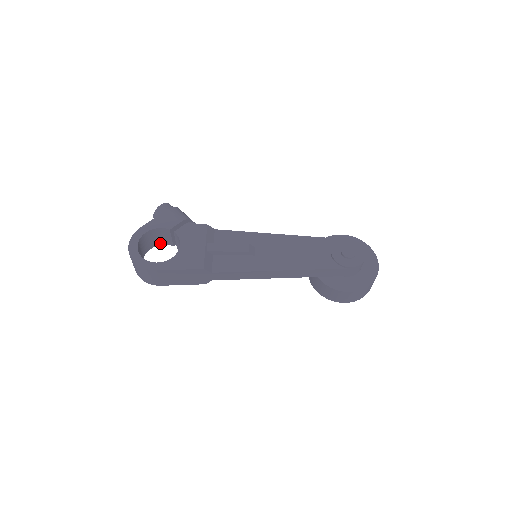
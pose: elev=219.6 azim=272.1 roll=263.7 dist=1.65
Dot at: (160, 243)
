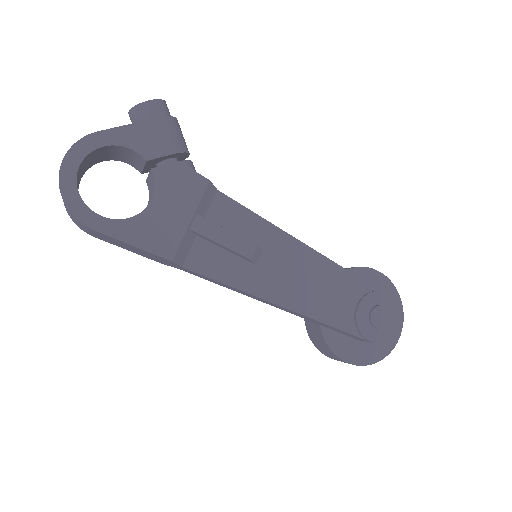
Dot at: (122, 159)
